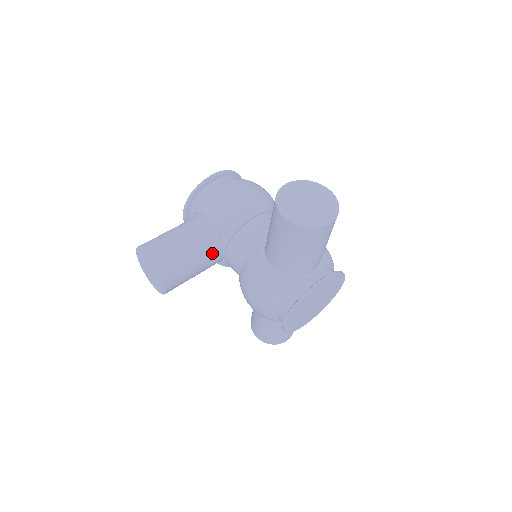
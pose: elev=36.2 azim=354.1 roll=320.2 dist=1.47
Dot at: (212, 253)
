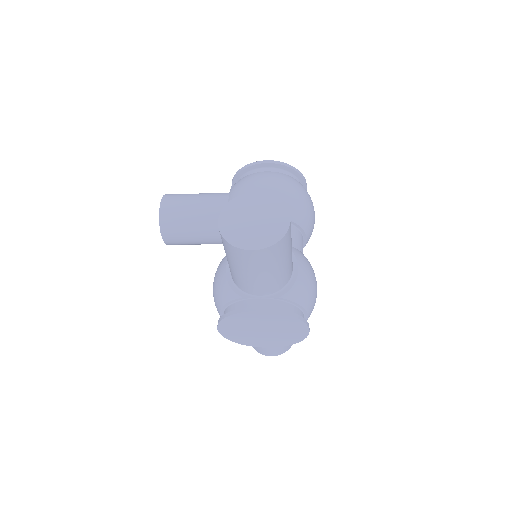
Dot at: (216, 231)
